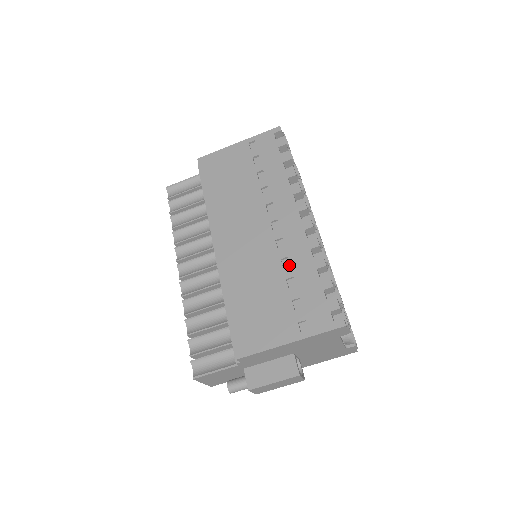
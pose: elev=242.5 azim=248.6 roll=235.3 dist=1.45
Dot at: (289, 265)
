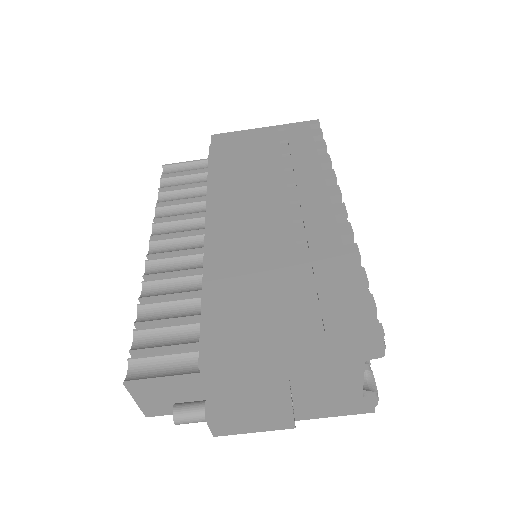
Dot at: (307, 249)
